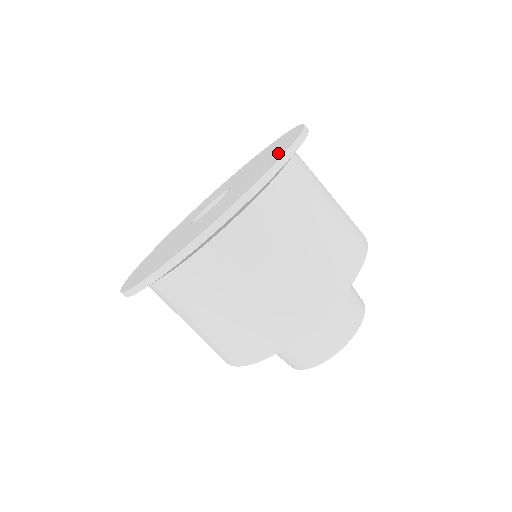
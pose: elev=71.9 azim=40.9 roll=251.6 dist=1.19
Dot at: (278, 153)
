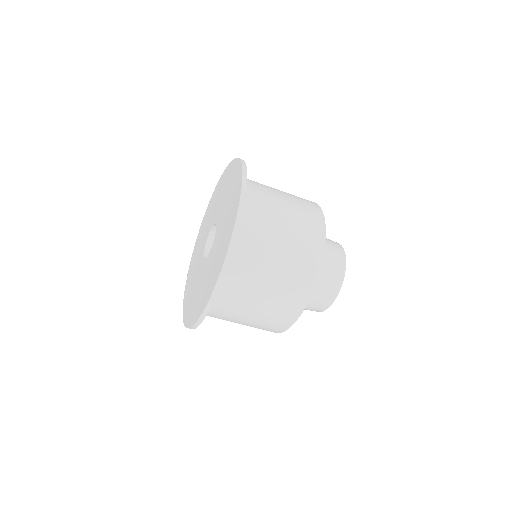
Dot at: (206, 295)
